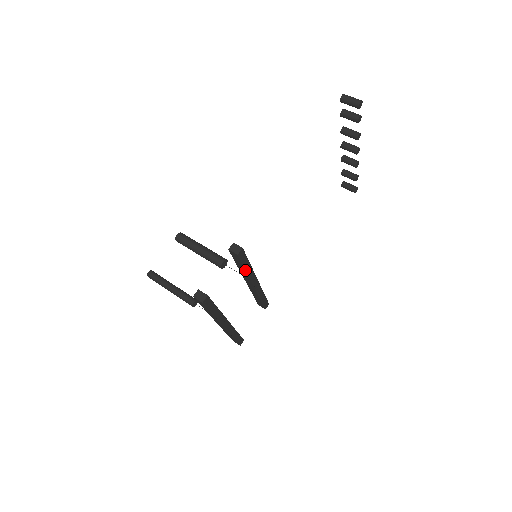
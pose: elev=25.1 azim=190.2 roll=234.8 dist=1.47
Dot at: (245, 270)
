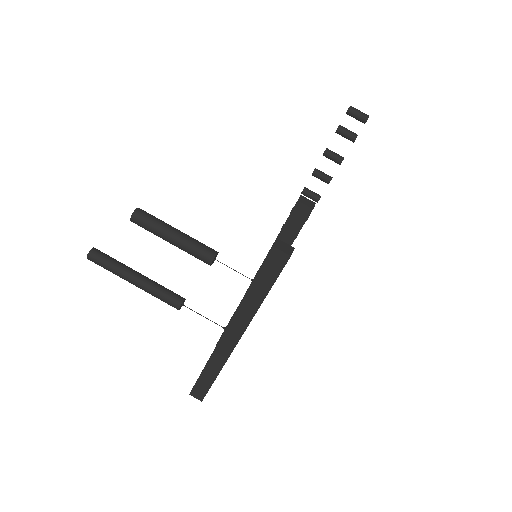
Dot at: occluded
